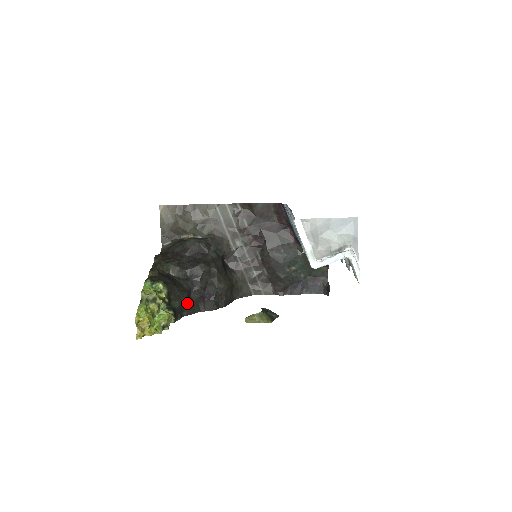
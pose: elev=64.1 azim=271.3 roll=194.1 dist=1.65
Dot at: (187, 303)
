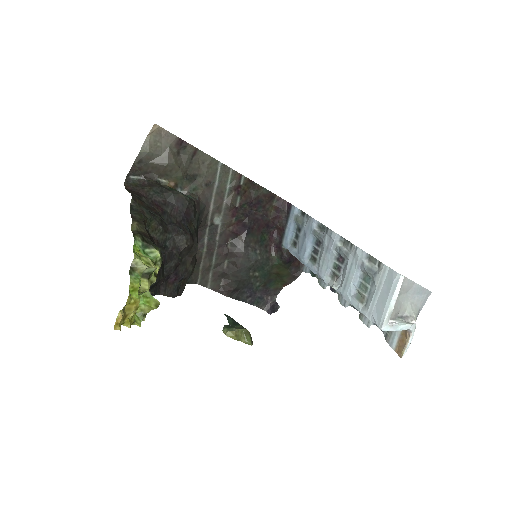
Dot at: occluded
